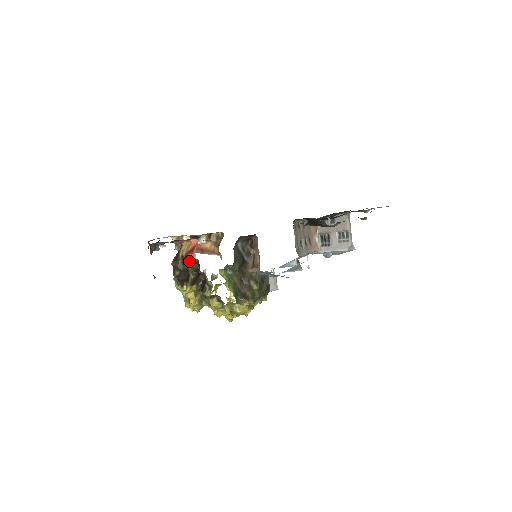
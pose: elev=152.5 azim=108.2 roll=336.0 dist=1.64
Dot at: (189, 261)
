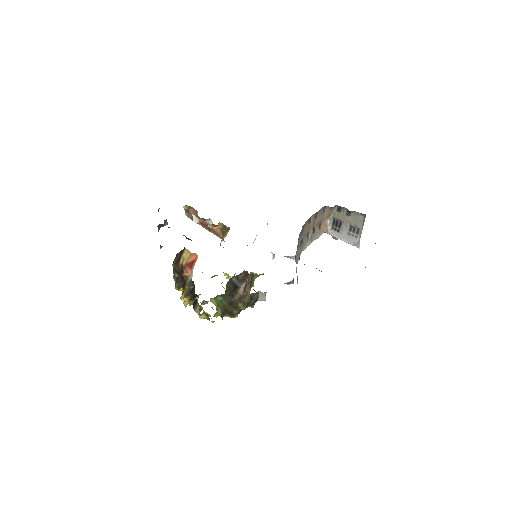
Dot at: (186, 276)
